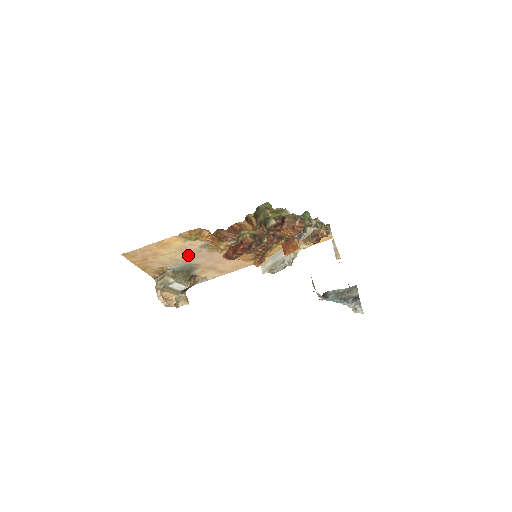
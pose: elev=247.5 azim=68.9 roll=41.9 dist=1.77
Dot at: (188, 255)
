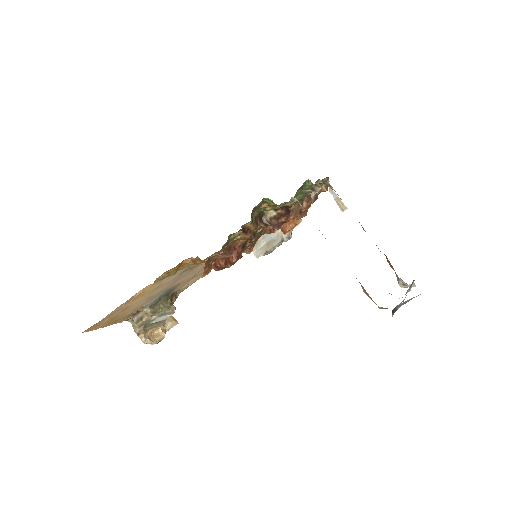
Dot at: (166, 285)
